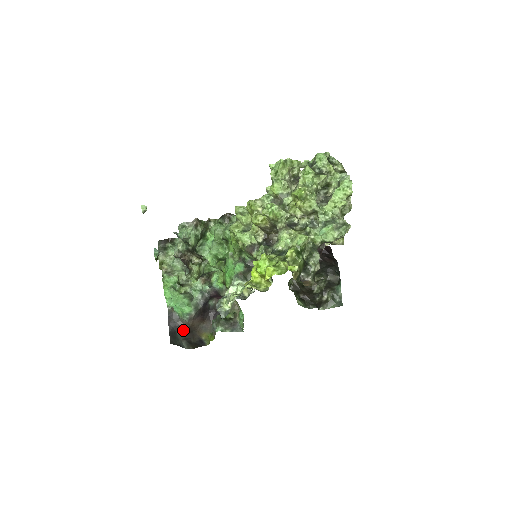
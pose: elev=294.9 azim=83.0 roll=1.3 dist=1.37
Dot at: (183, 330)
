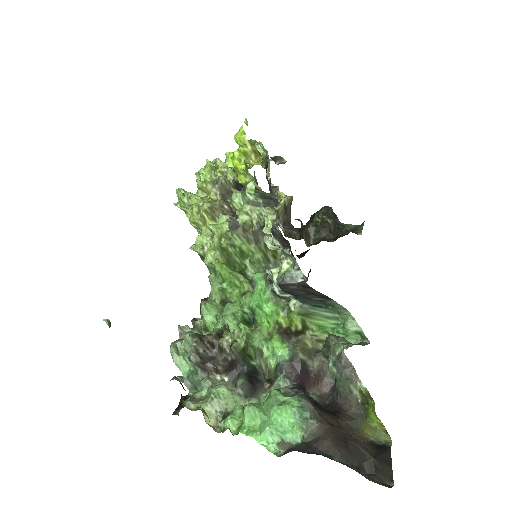
Dot at: (333, 447)
